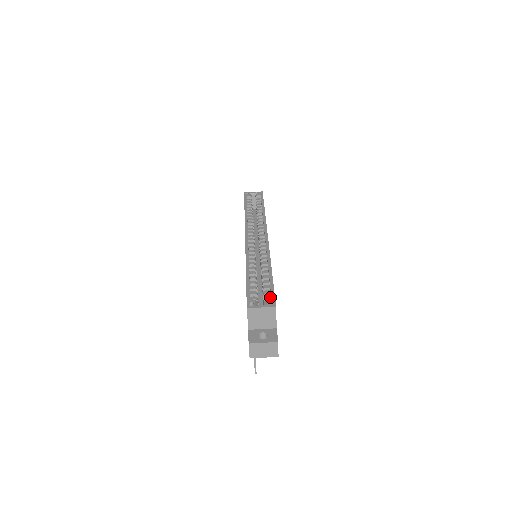
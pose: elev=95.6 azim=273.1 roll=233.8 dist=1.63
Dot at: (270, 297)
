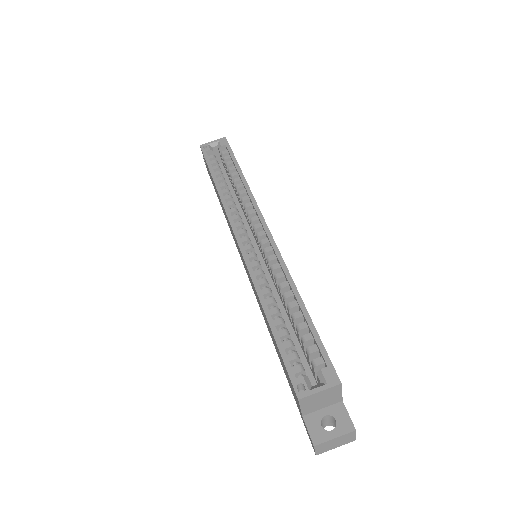
Dot at: (322, 360)
